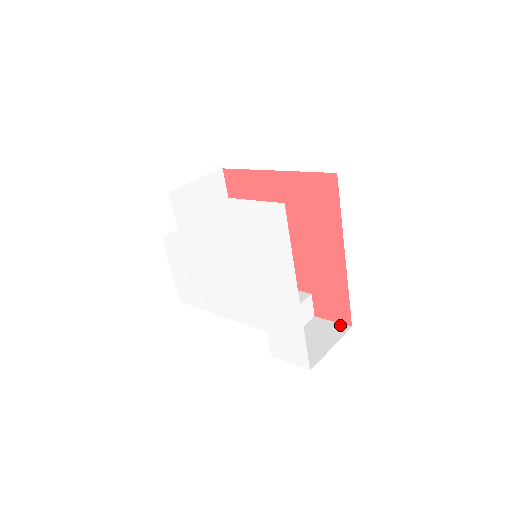
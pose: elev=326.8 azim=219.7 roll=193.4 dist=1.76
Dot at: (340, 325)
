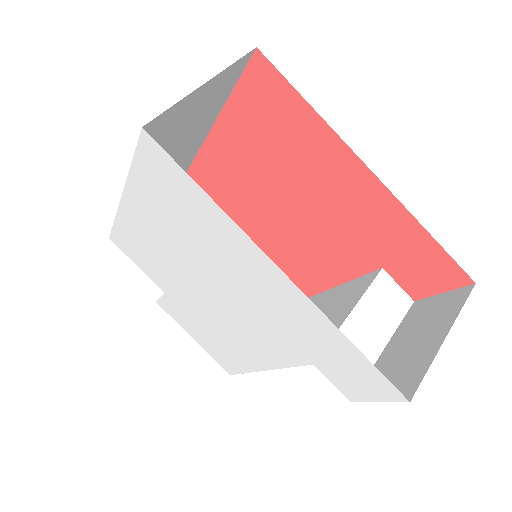
Dot at: (454, 292)
